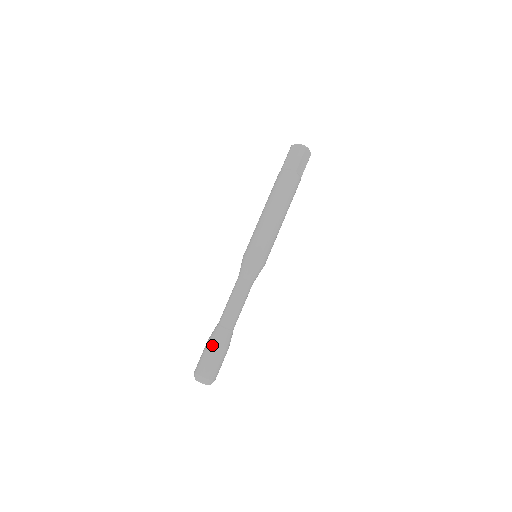
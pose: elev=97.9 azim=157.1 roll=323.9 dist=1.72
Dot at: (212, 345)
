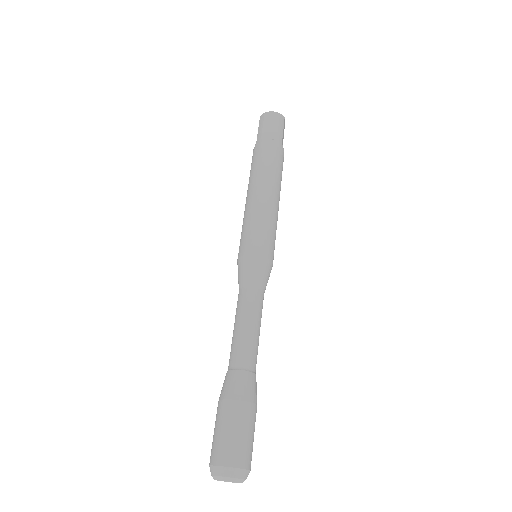
Dot at: occluded
